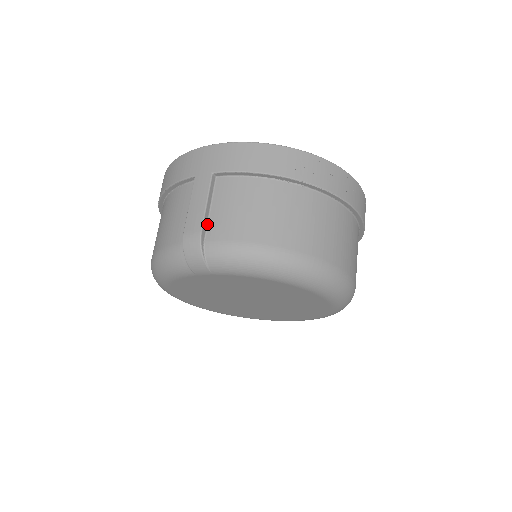
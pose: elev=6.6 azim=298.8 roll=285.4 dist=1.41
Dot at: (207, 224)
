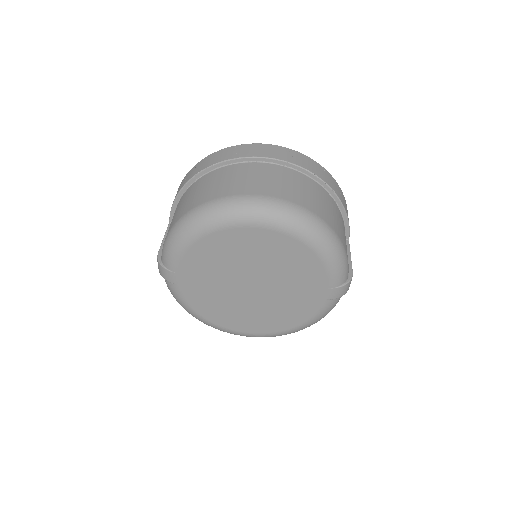
Dot at: occluded
